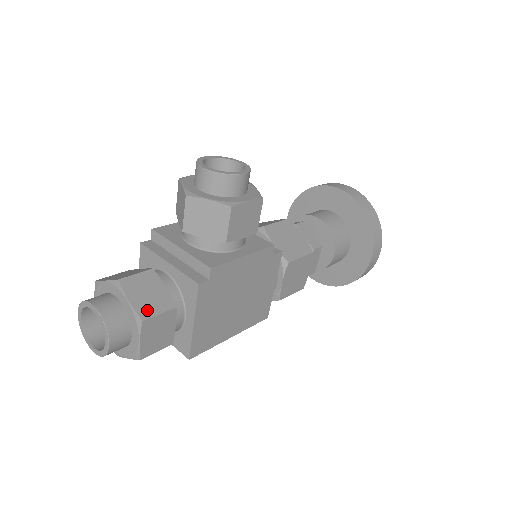
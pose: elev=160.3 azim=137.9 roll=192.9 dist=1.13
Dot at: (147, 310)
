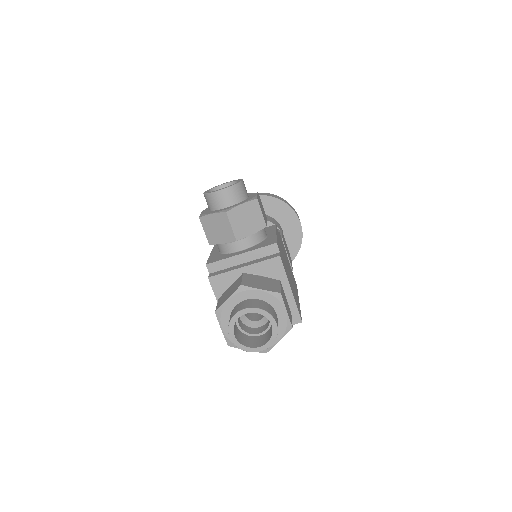
Dot at: (274, 288)
